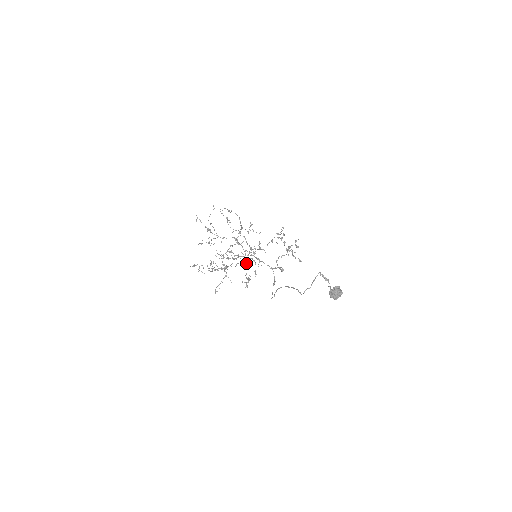
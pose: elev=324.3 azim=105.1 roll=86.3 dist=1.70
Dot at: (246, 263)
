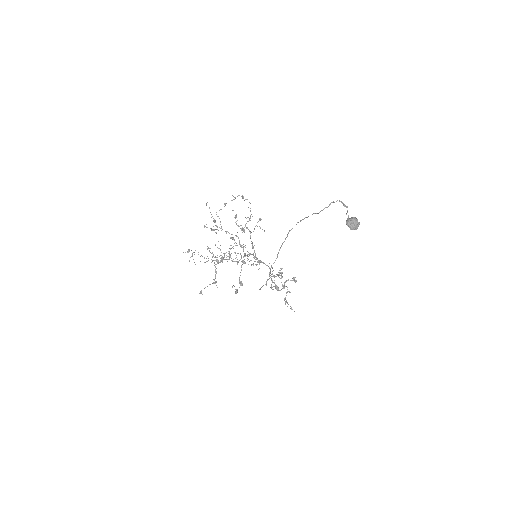
Dot at: (244, 262)
